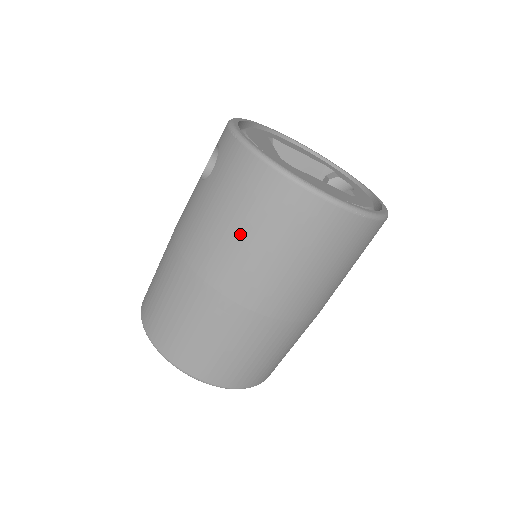
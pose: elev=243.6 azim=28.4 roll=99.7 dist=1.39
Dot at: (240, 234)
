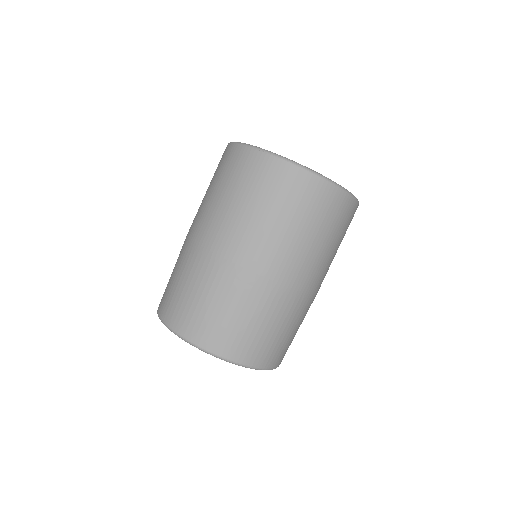
Dot at: occluded
